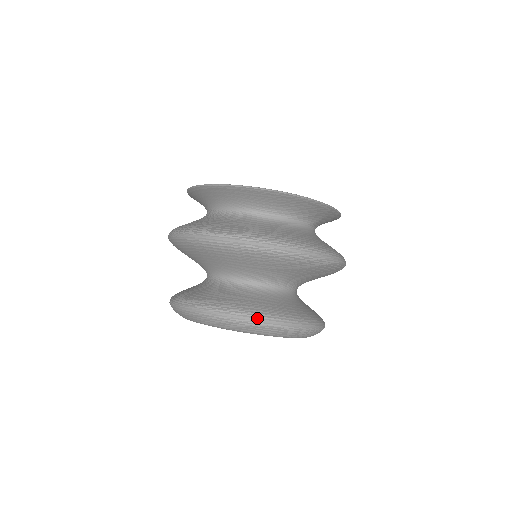
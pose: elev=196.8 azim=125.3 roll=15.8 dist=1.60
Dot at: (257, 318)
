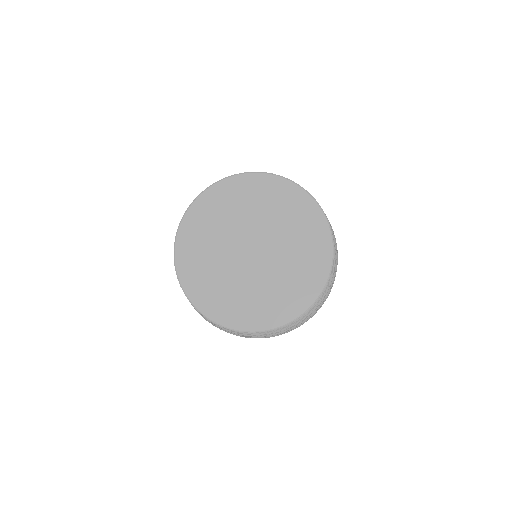
Dot at: occluded
